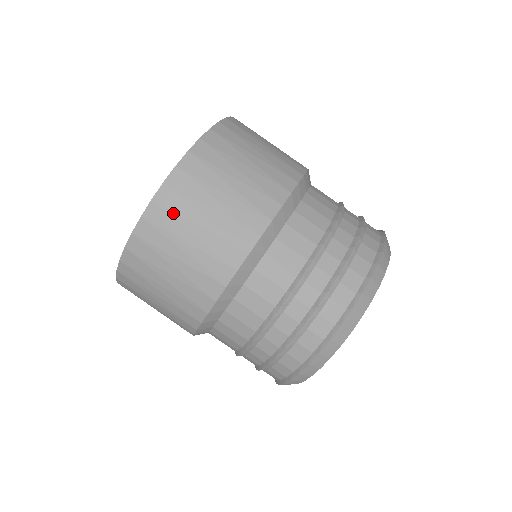
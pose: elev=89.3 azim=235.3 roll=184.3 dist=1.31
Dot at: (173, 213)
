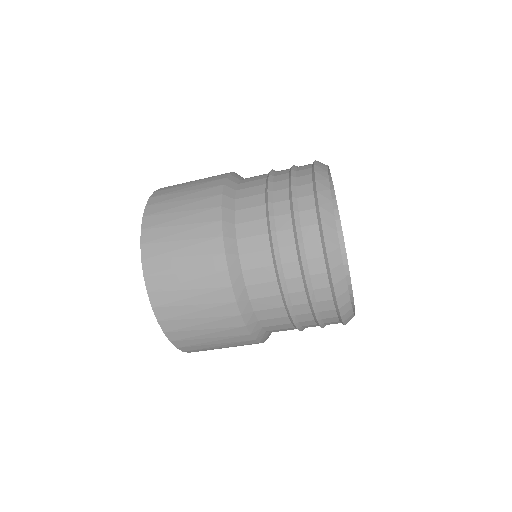
Dot at: (193, 345)
